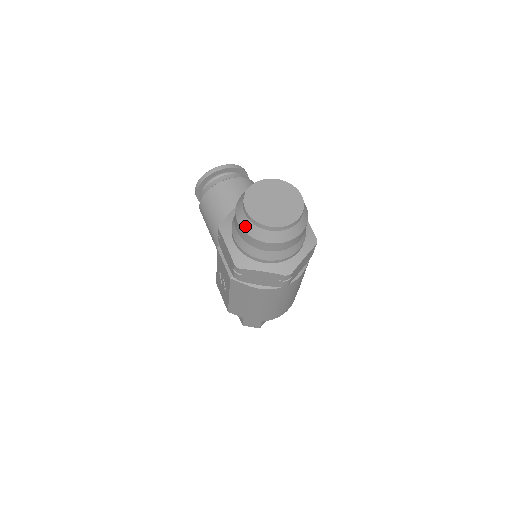
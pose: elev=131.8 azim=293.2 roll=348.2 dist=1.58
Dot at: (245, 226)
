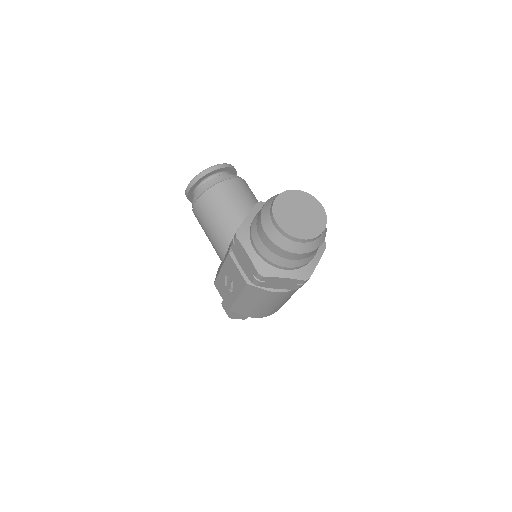
Dot at: (275, 238)
